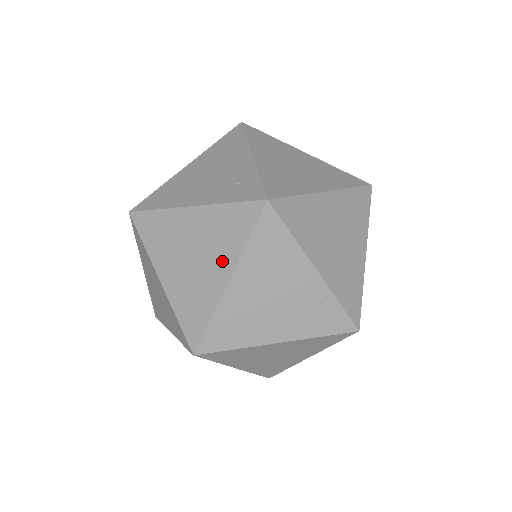
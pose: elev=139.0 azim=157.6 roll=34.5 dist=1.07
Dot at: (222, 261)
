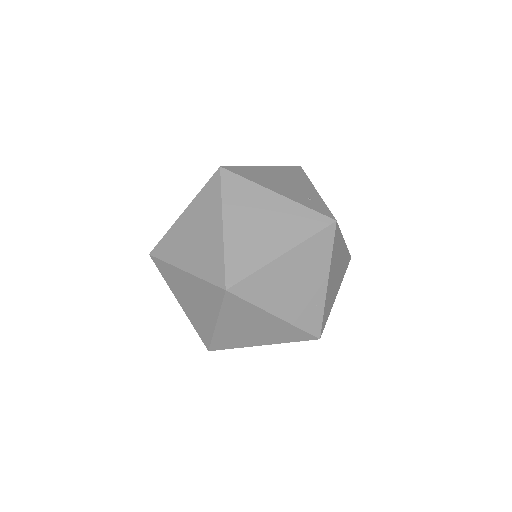
Dot at: (284, 239)
